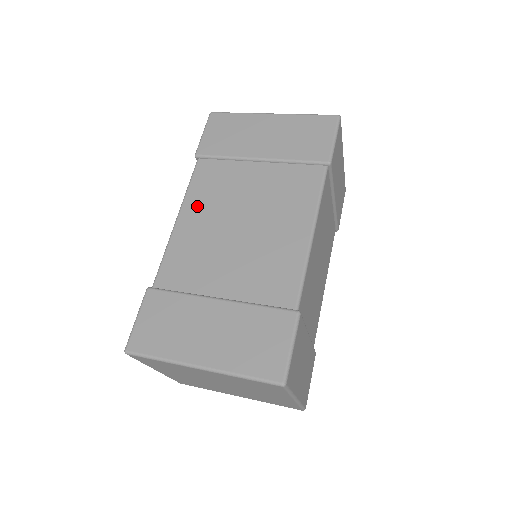
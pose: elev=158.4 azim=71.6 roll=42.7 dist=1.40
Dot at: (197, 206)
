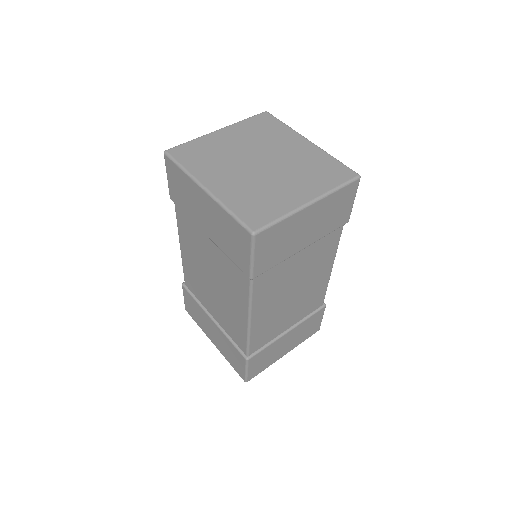
Dot at: (186, 246)
